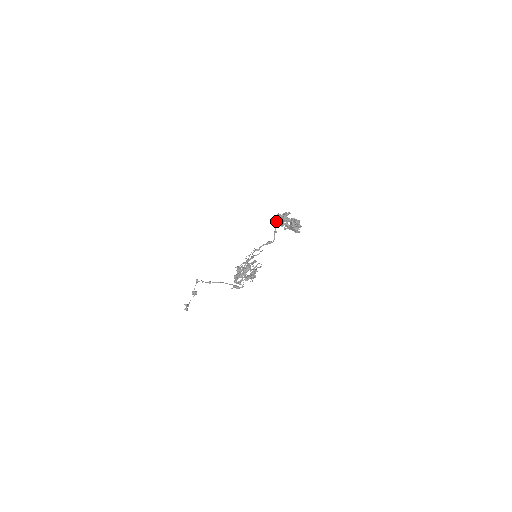
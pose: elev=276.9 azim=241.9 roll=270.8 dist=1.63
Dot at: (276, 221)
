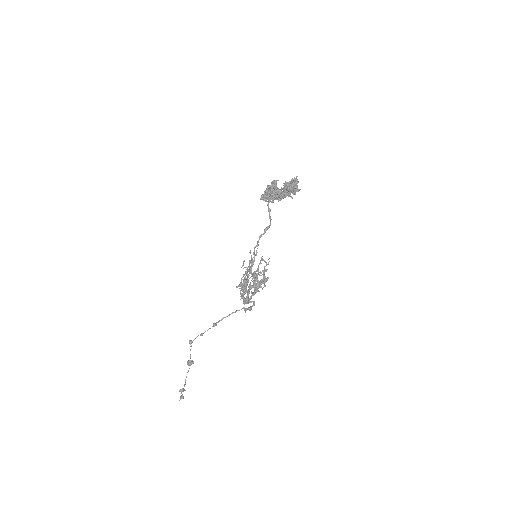
Dot at: (265, 199)
